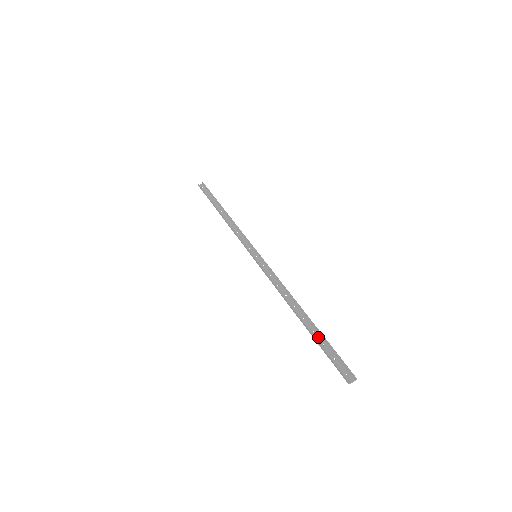
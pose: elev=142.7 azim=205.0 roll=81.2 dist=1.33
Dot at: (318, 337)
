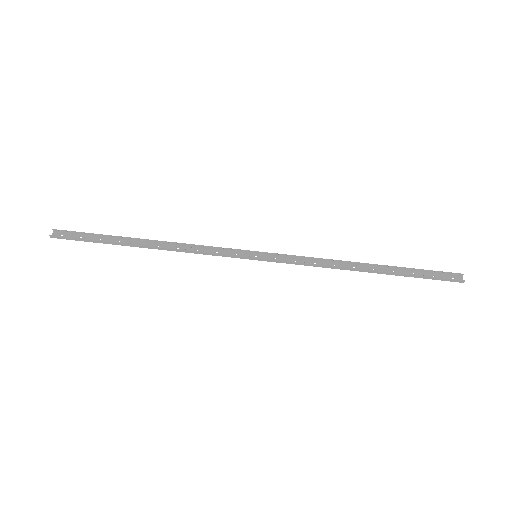
Dot at: (403, 272)
